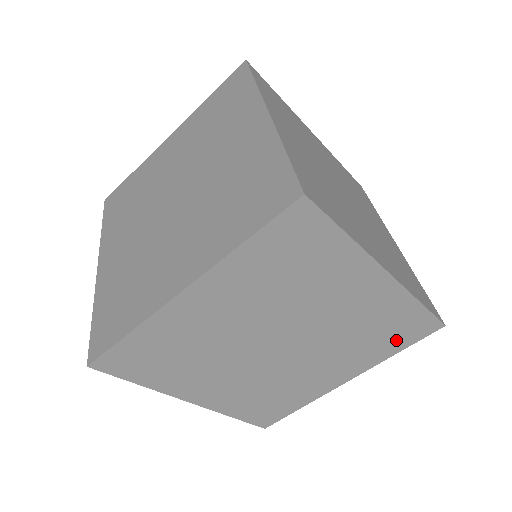
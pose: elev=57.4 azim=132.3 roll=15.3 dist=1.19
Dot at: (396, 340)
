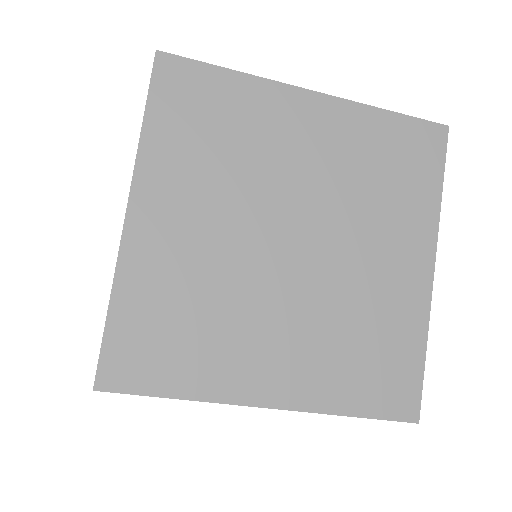
Dot at: (418, 173)
